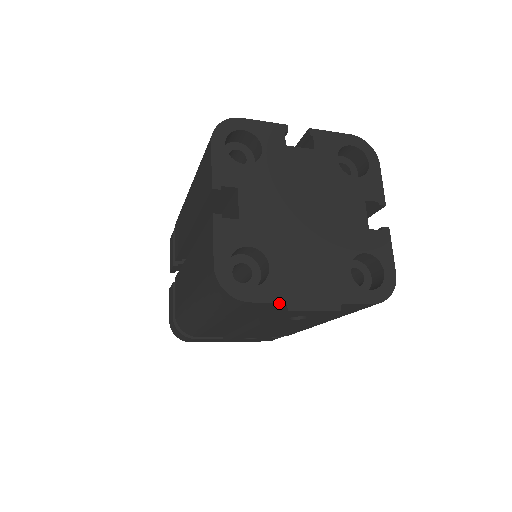
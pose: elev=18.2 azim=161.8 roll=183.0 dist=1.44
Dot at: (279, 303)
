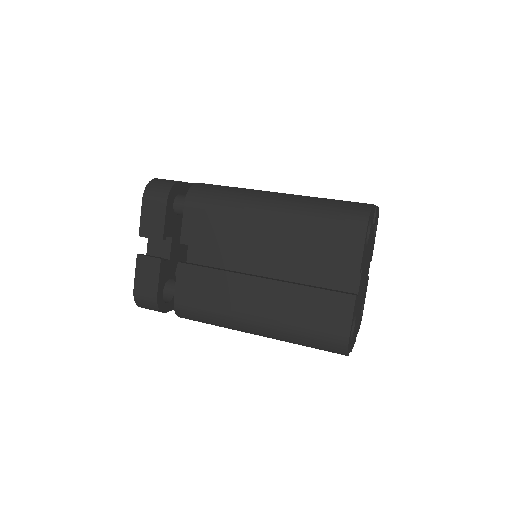
Dot at: occluded
